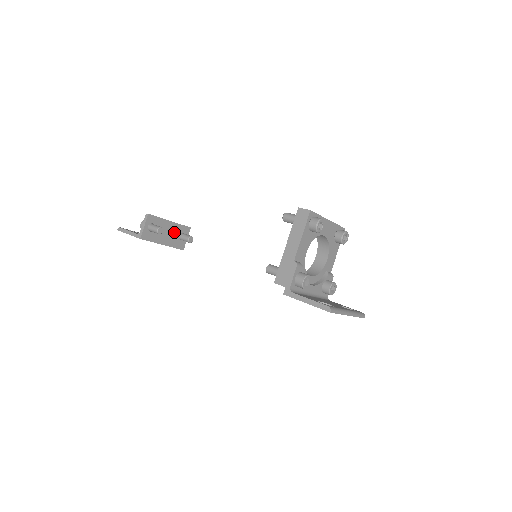
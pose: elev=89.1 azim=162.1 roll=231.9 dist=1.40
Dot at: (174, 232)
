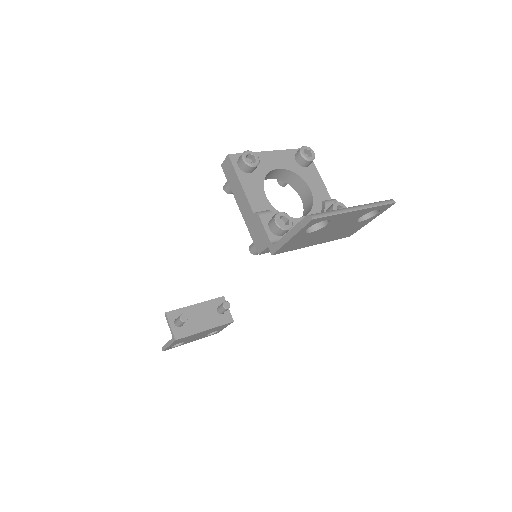
Dot at: (208, 311)
